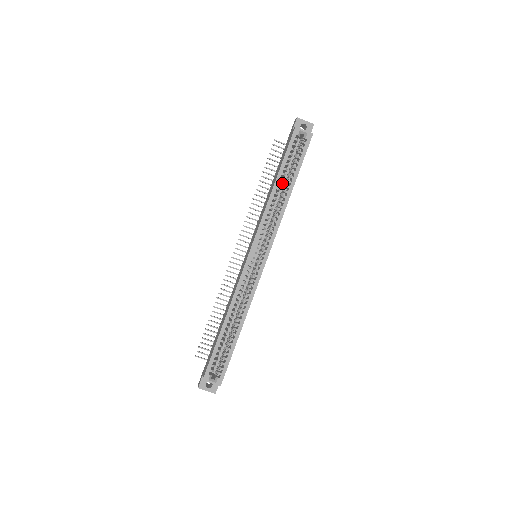
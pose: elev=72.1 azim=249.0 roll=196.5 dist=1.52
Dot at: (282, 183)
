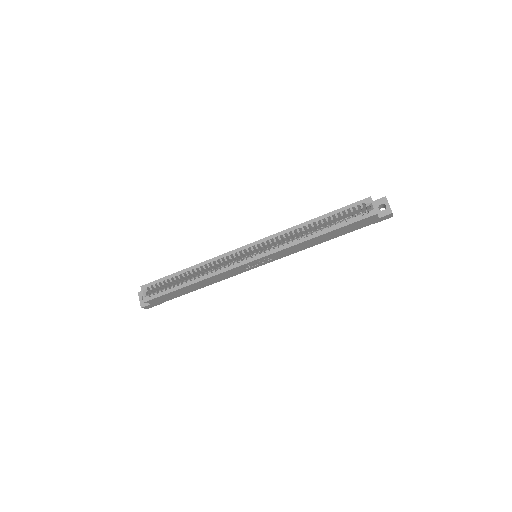
Dot at: occluded
